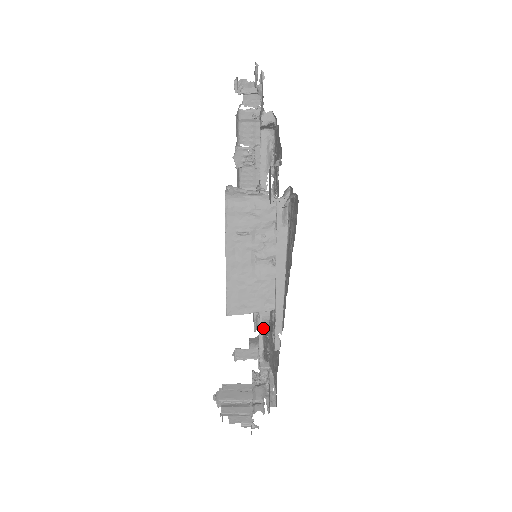
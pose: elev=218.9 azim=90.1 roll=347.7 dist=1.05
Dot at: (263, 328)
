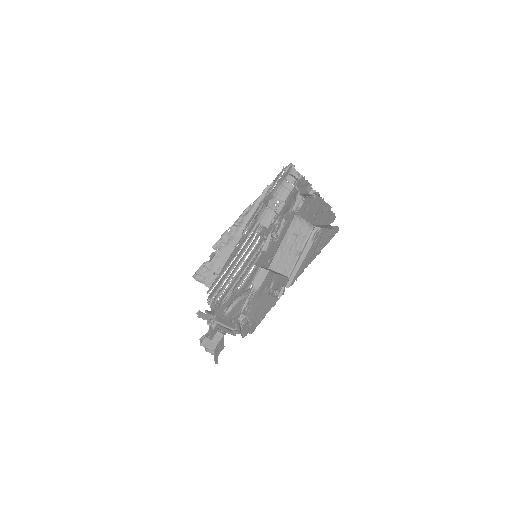
Dot at: occluded
